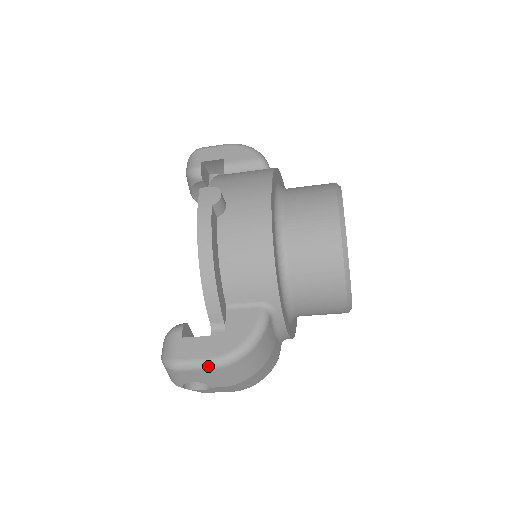
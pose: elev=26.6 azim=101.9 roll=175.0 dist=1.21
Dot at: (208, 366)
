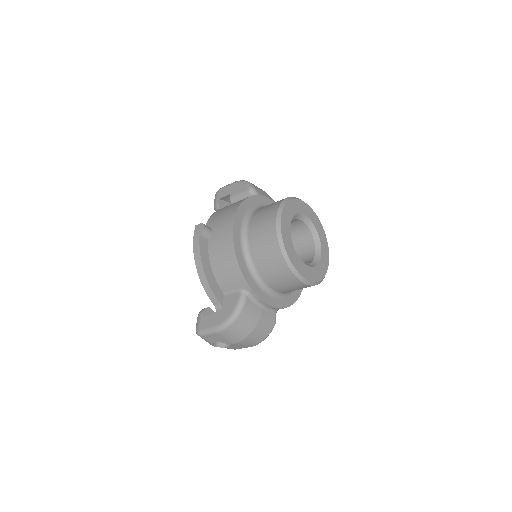
Dot at: (214, 331)
